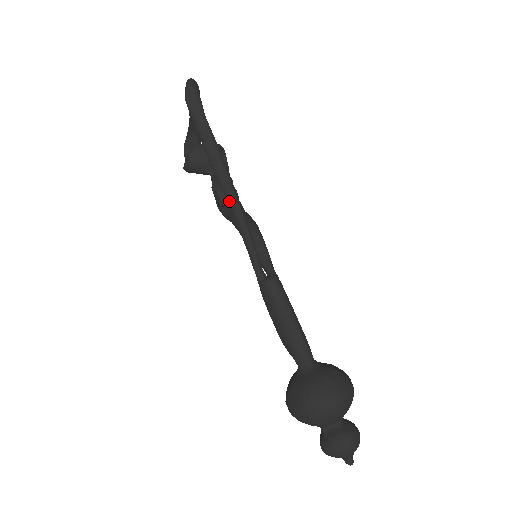
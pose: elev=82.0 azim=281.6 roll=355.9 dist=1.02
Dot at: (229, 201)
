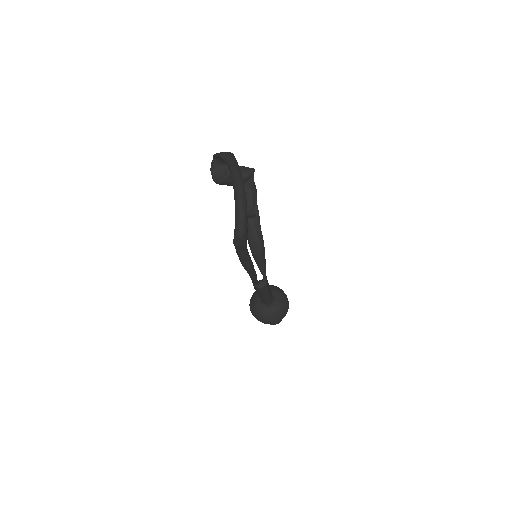
Dot at: (248, 273)
